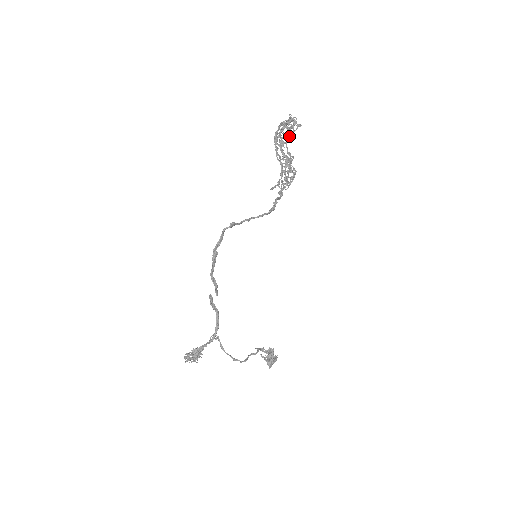
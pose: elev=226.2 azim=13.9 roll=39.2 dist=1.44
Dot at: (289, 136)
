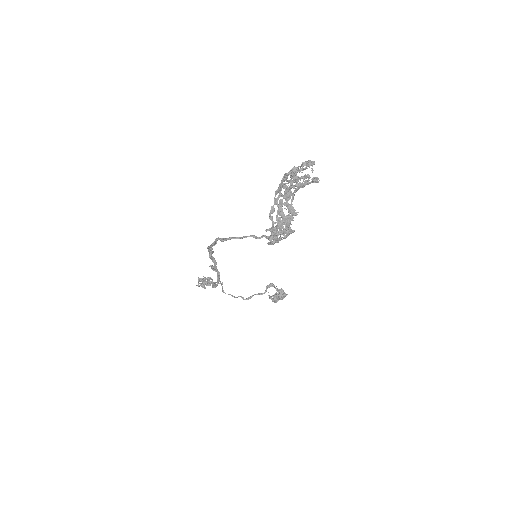
Dot at: occluded
